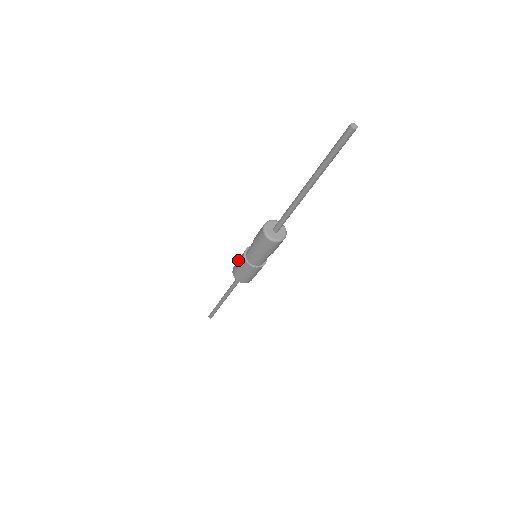
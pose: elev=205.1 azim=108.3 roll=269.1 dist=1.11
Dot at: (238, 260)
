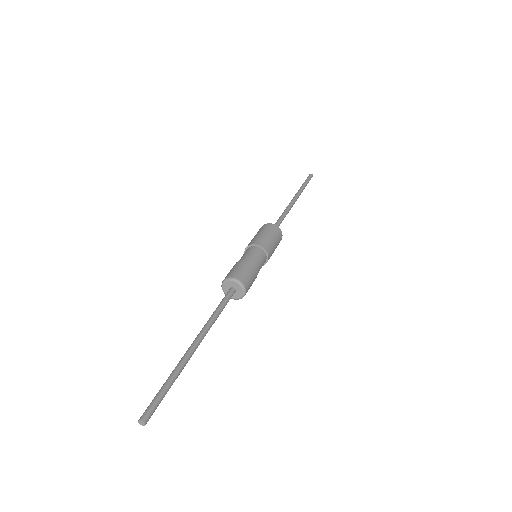
Dot at: occluded
